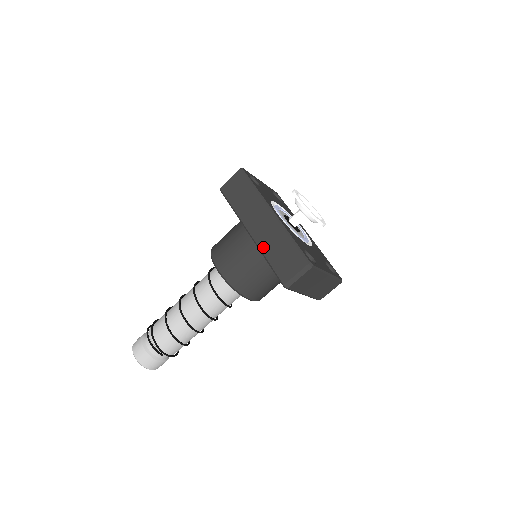
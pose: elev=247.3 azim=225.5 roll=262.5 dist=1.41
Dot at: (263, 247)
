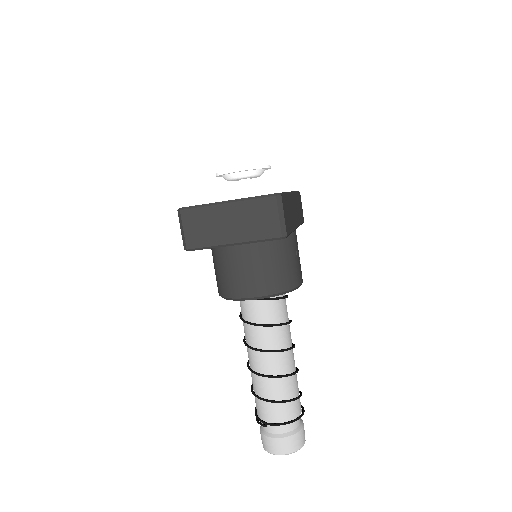
Dot at: occluded
